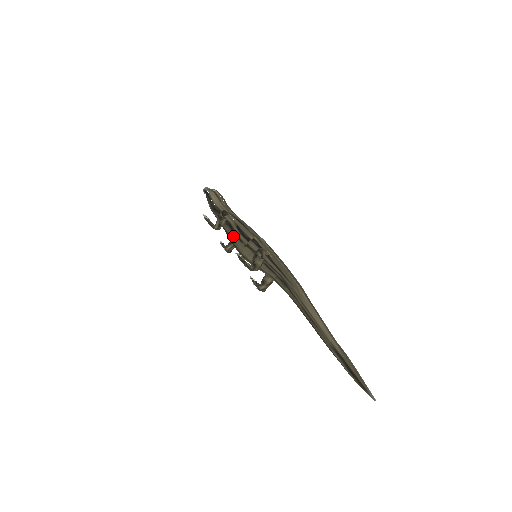
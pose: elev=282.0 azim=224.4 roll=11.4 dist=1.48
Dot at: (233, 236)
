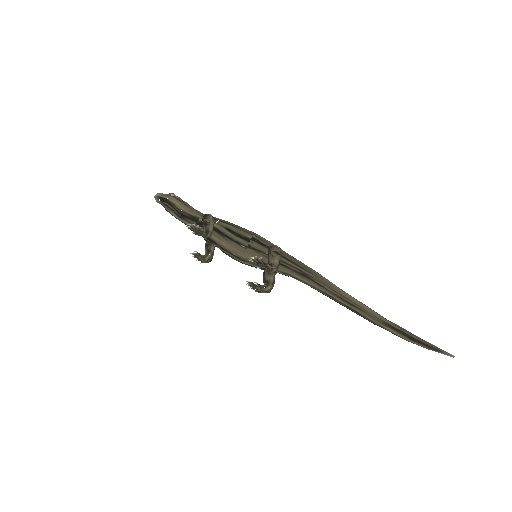
Dot at: (225, 241)
